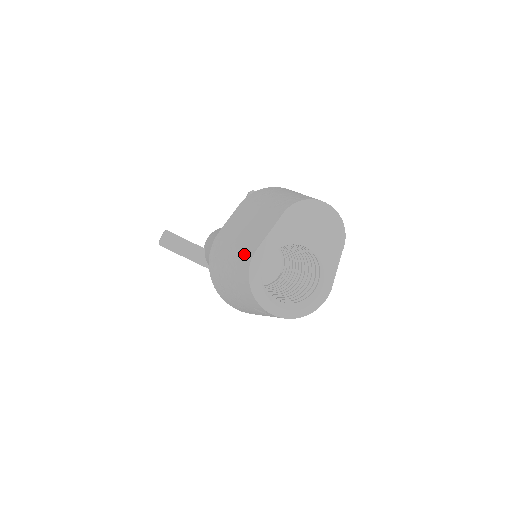
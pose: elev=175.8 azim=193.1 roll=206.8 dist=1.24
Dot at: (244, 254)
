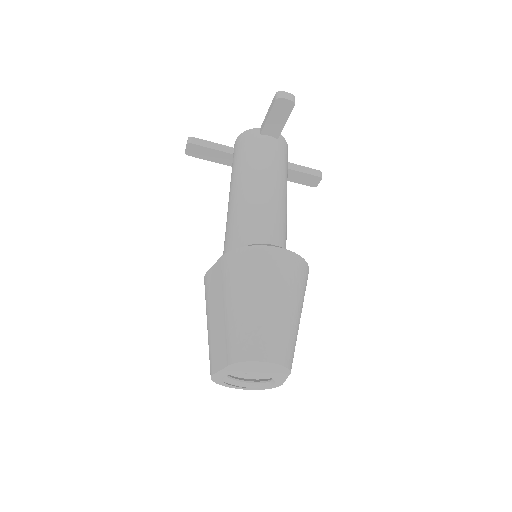
Dot at: (210, 358)
